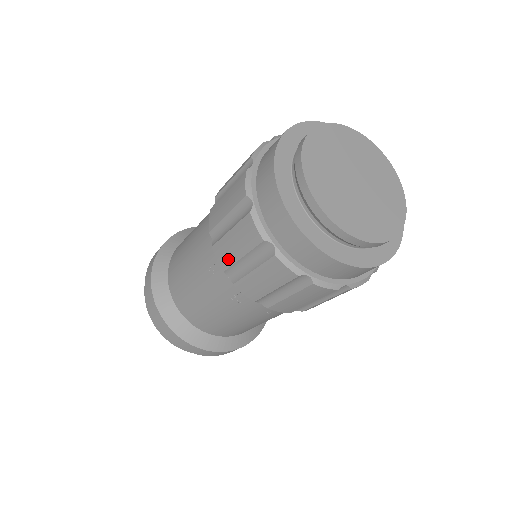
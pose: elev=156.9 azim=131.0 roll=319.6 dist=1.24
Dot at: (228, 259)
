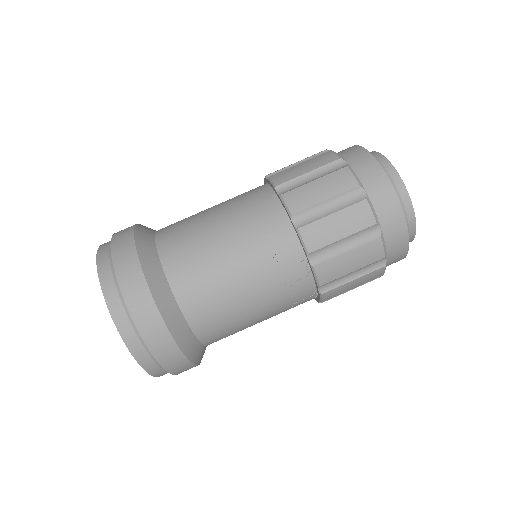
Dot at: (322, 240)
